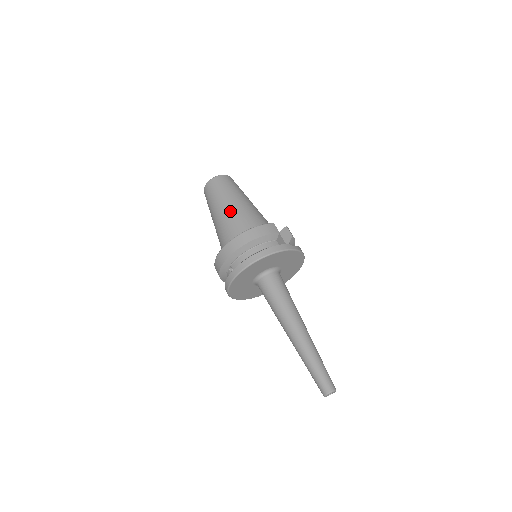
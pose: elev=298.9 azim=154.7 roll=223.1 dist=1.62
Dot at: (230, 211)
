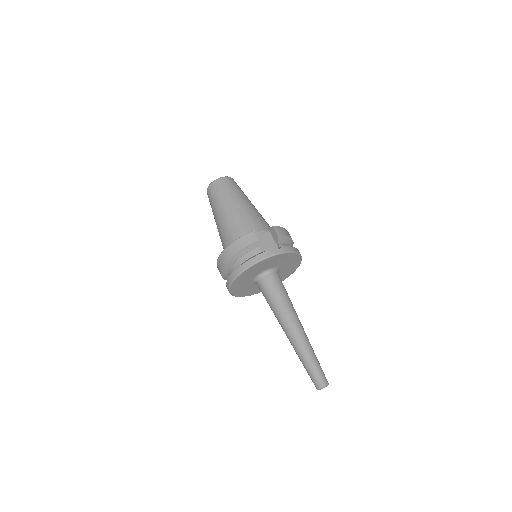
Dot at: (222, 220)
